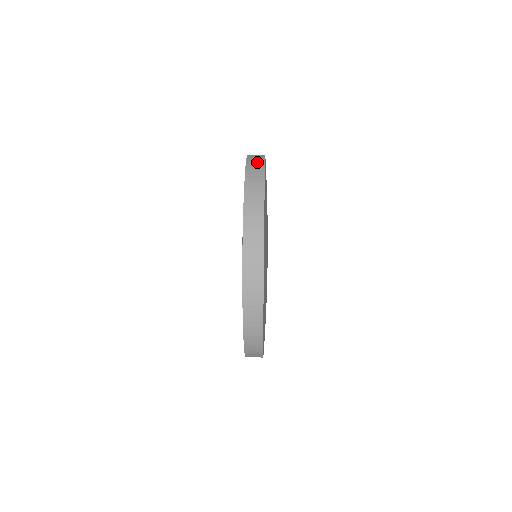
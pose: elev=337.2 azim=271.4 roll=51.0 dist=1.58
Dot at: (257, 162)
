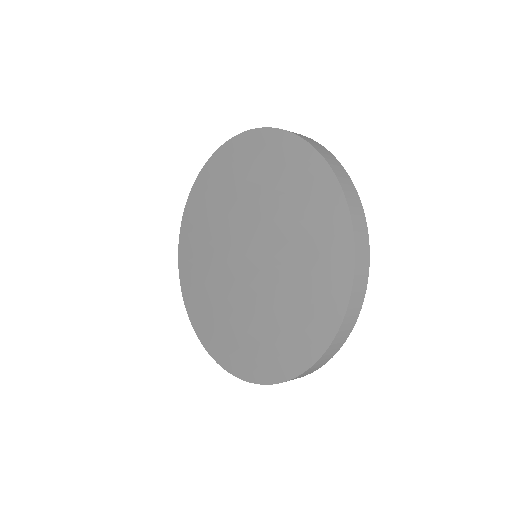
Dot at: occluded
